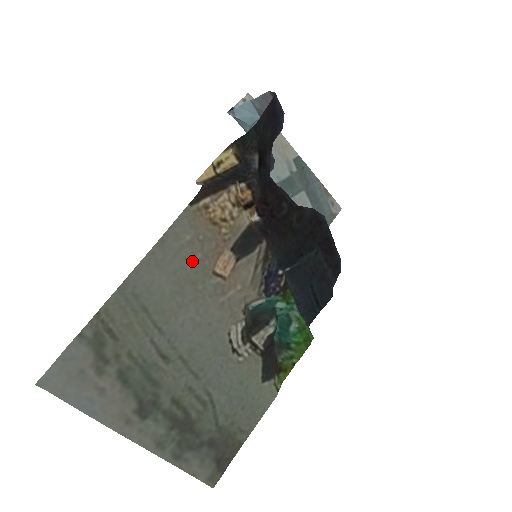
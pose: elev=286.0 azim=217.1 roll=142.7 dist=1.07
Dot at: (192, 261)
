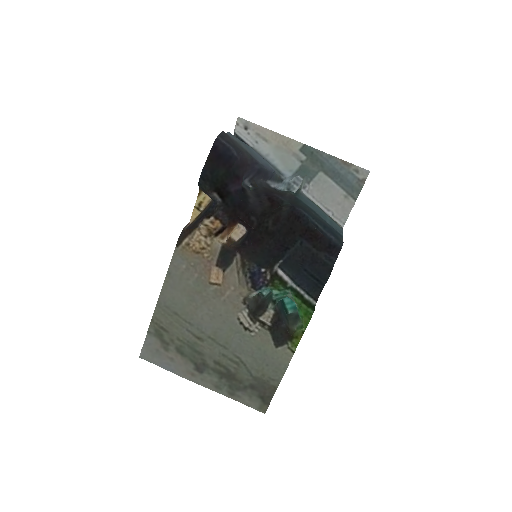
Dot at: (193, 280)
